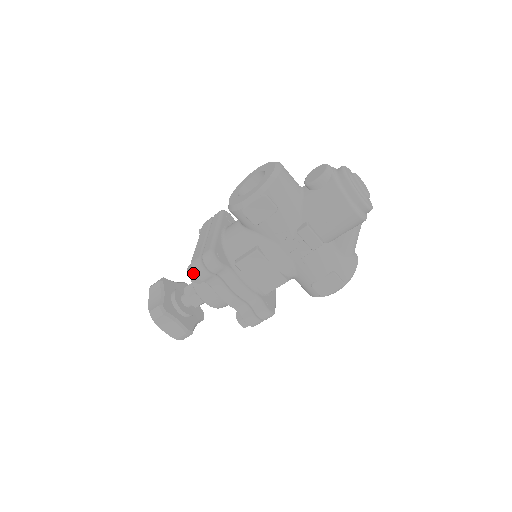
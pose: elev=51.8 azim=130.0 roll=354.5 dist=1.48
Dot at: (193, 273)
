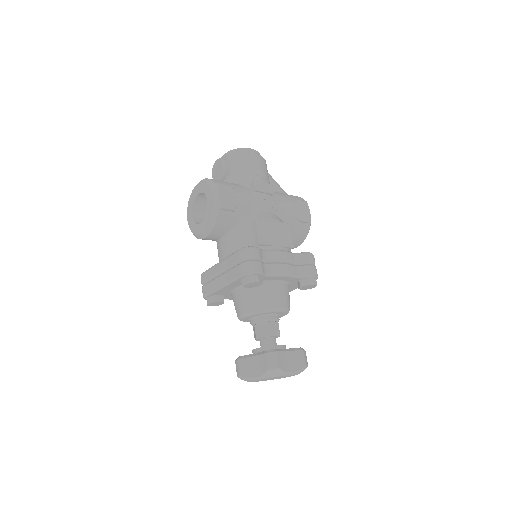
Dot at: (252, 273)
